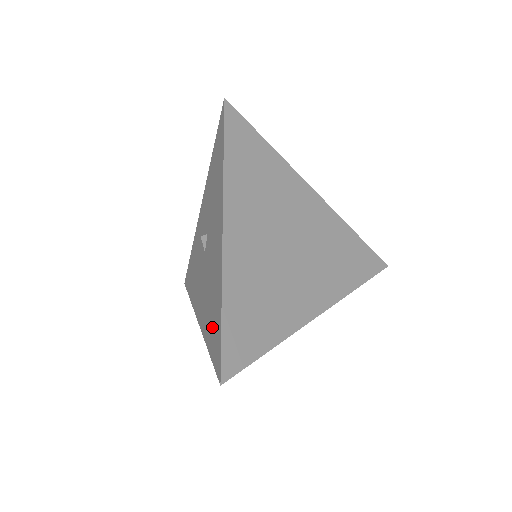
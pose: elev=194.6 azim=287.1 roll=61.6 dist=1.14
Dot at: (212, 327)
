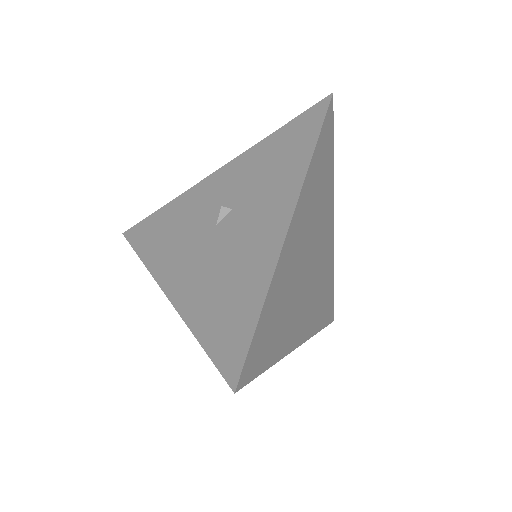
Dot at: (222, 317)
